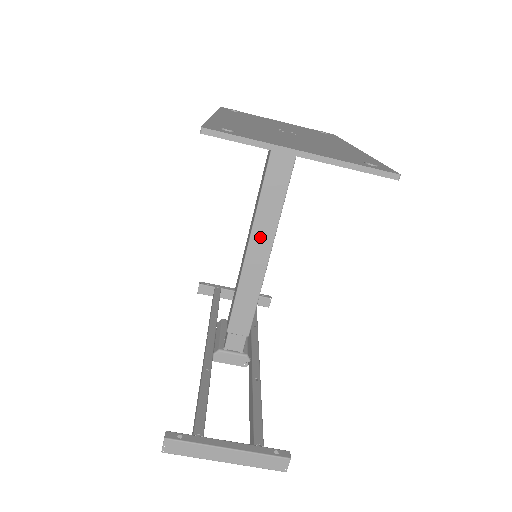
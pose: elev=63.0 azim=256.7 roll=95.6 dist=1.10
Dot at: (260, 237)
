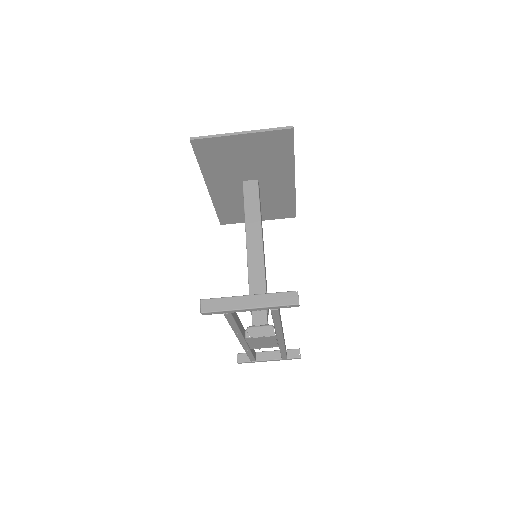
Dot at: (252, 236)
